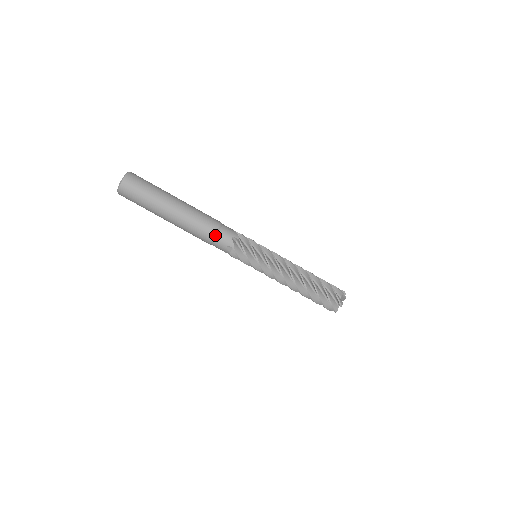
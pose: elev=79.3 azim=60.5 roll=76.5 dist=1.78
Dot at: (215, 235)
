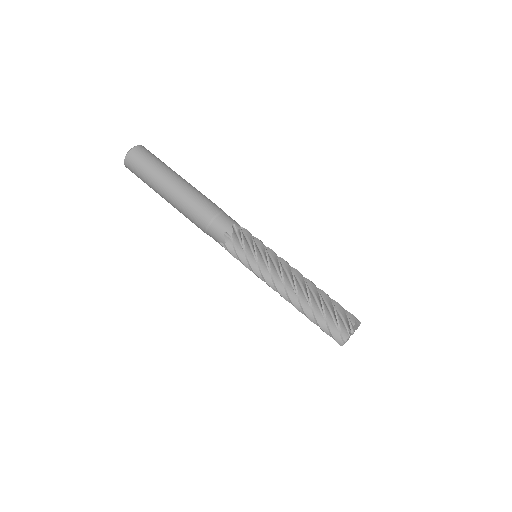
Dot at: (222, 212)
